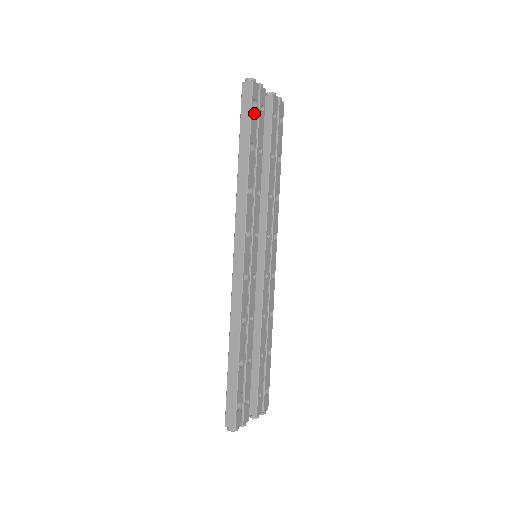
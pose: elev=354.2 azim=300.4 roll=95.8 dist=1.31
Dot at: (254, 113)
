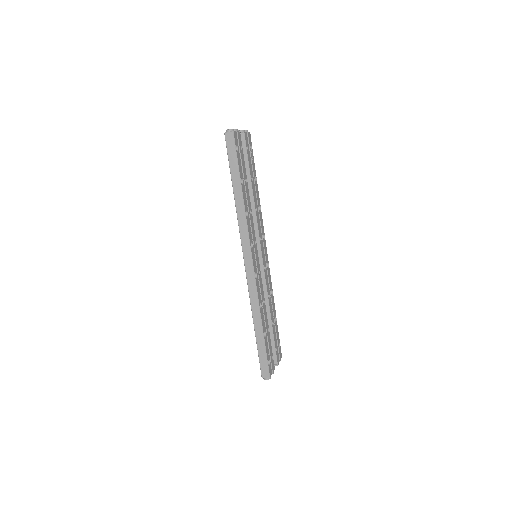
Dot at: (238, 155)
